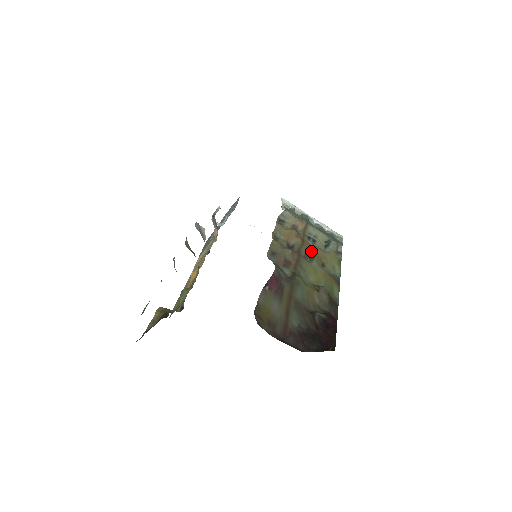
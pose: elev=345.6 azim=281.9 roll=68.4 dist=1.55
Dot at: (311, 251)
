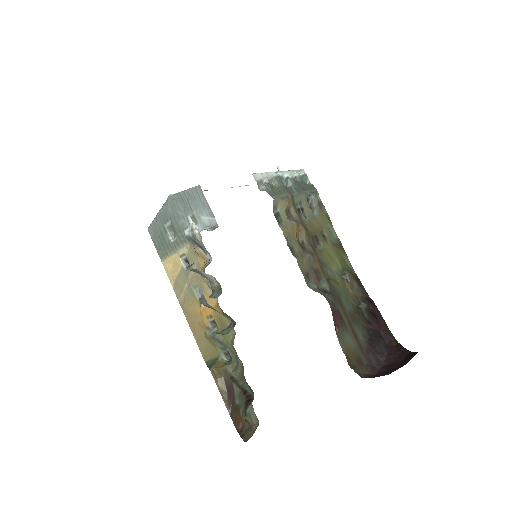
Dot at: (312, 231)
